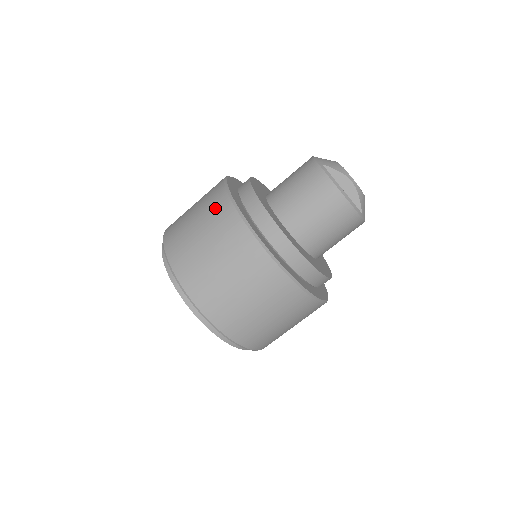
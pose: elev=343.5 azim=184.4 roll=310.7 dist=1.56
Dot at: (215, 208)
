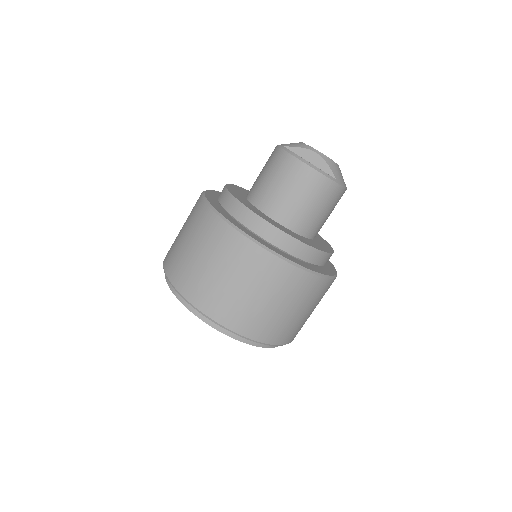
Dot at: (195, 215)
